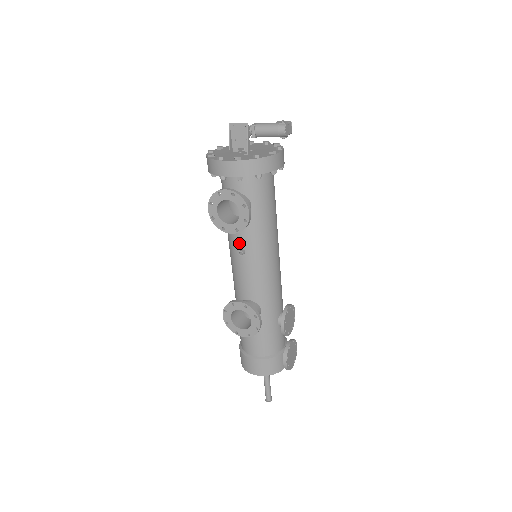
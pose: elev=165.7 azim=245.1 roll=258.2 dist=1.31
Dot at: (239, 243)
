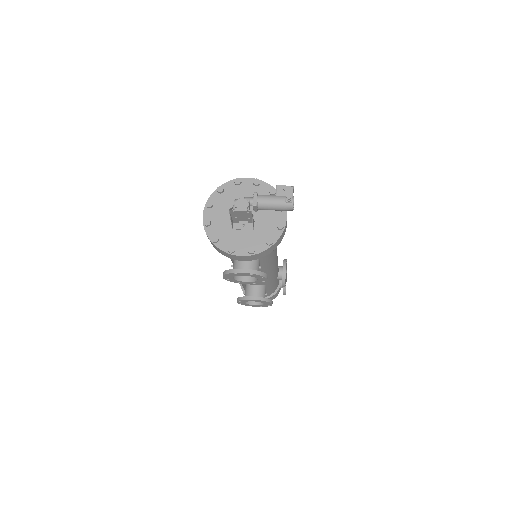
Dot at: occluded
